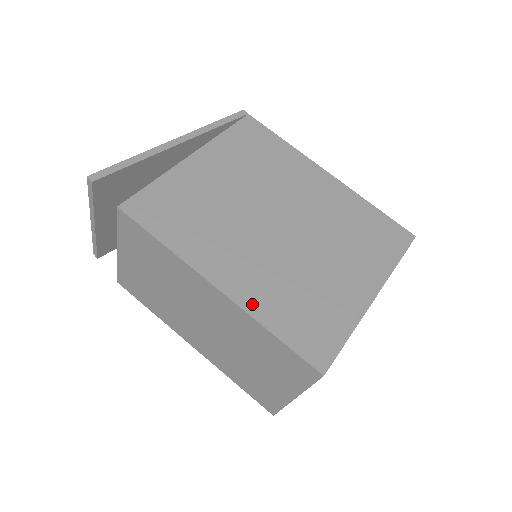
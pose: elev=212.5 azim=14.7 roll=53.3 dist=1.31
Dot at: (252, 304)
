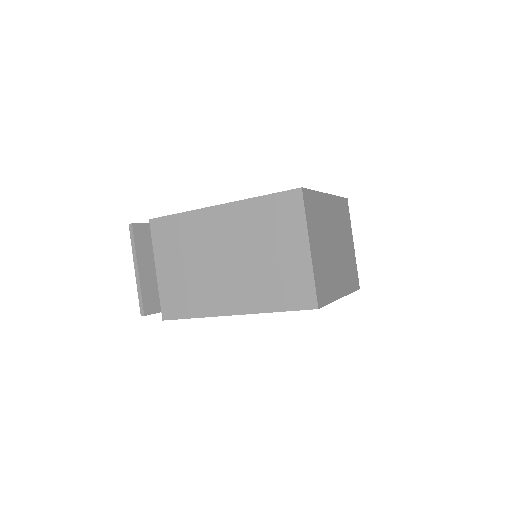
Dot at: occluded
